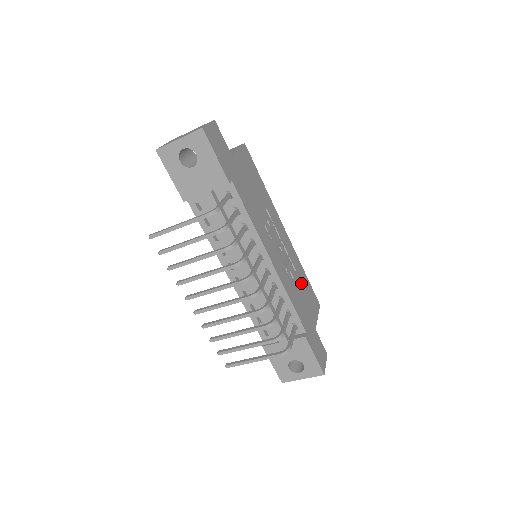
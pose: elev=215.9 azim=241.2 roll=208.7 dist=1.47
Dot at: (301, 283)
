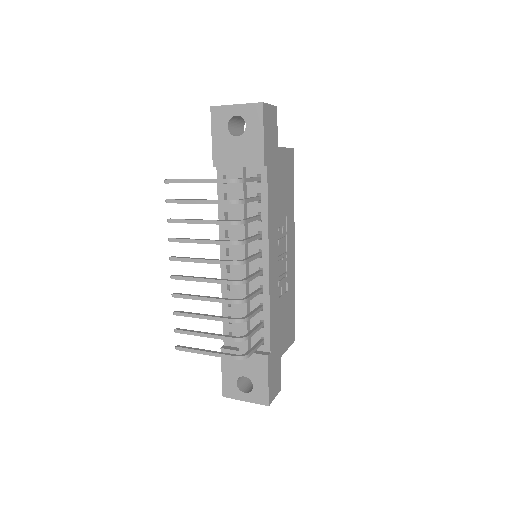
Dot at: (287, 306)
